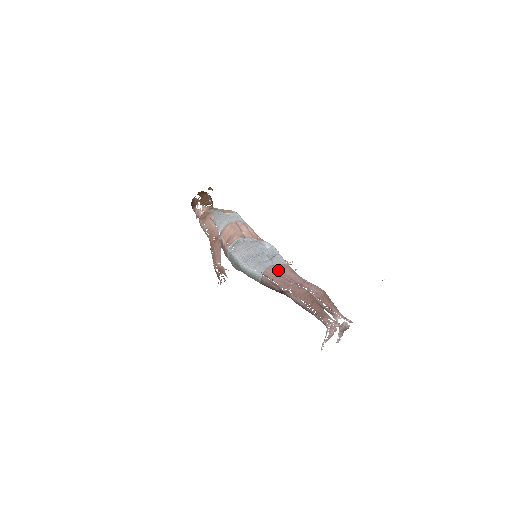
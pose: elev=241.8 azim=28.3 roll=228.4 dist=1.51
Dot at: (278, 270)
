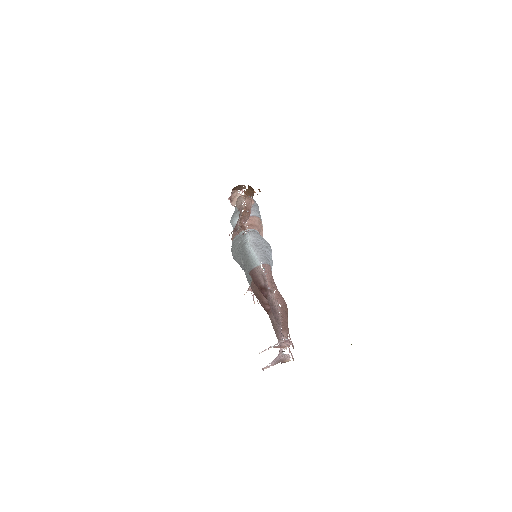
Dot at: occluded
